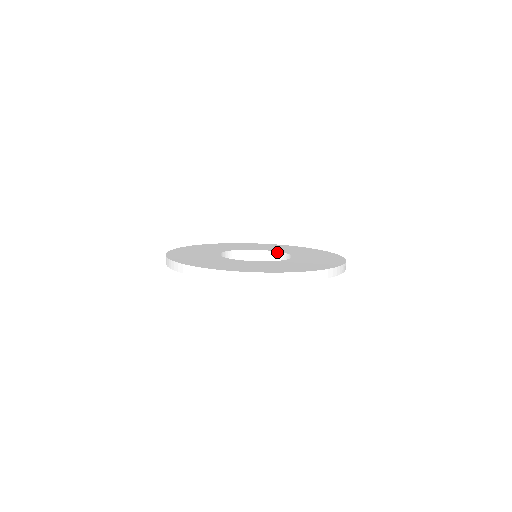
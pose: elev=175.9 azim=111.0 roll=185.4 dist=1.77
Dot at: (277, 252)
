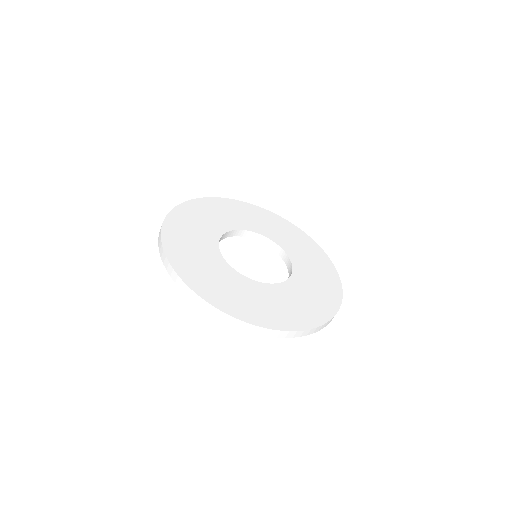
Dot at: (261, 235)
